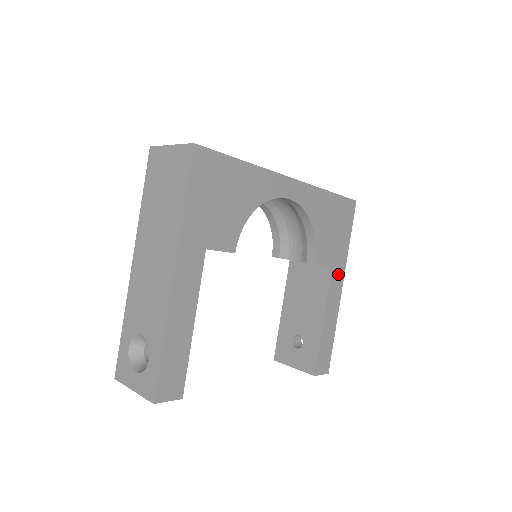
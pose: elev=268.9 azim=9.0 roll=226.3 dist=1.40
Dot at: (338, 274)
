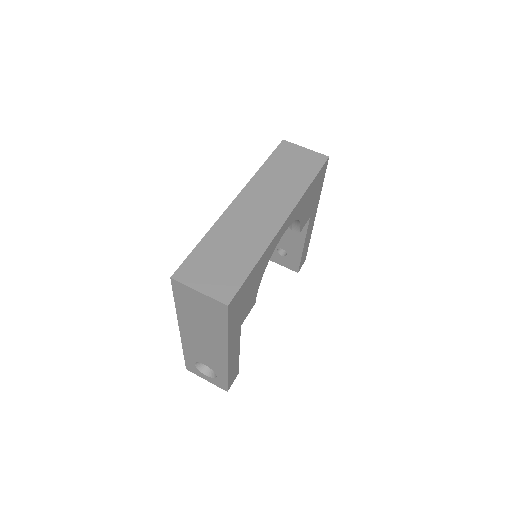
Dot at: (313, 214)
